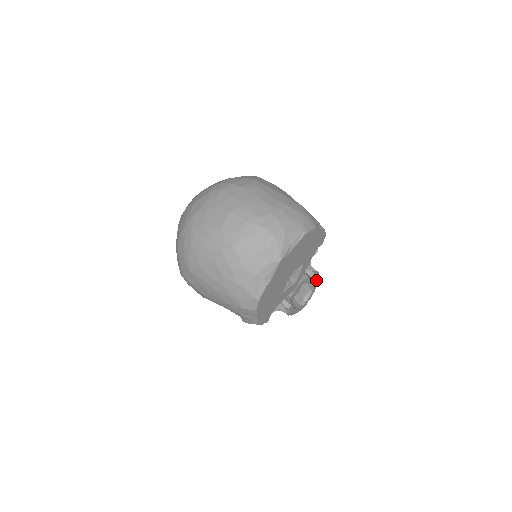
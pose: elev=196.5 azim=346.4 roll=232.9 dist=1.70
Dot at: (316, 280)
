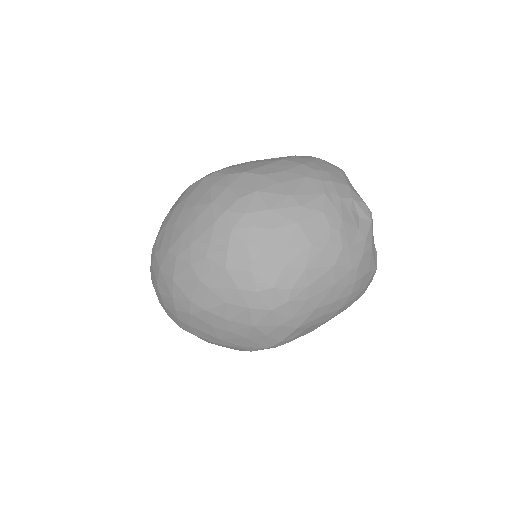
Dot at: occluded
